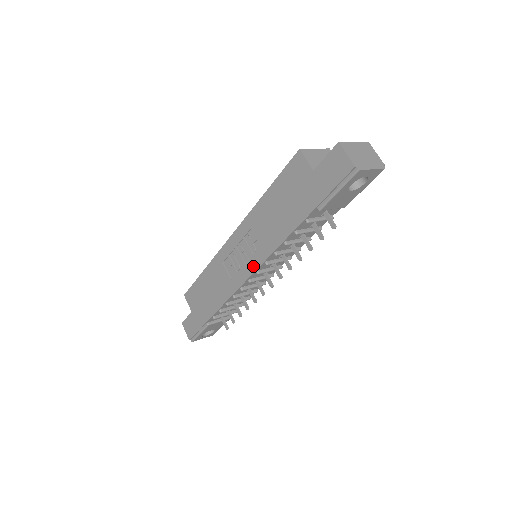
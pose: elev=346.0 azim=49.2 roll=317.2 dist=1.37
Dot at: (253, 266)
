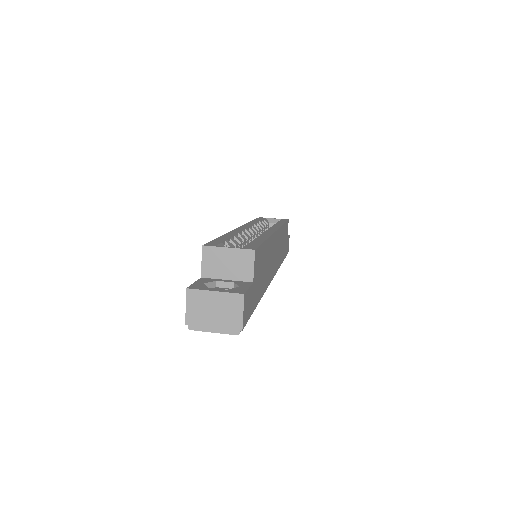
Dot at: occluded
